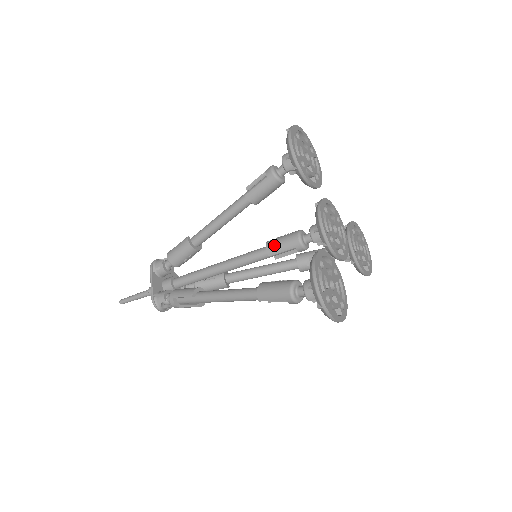
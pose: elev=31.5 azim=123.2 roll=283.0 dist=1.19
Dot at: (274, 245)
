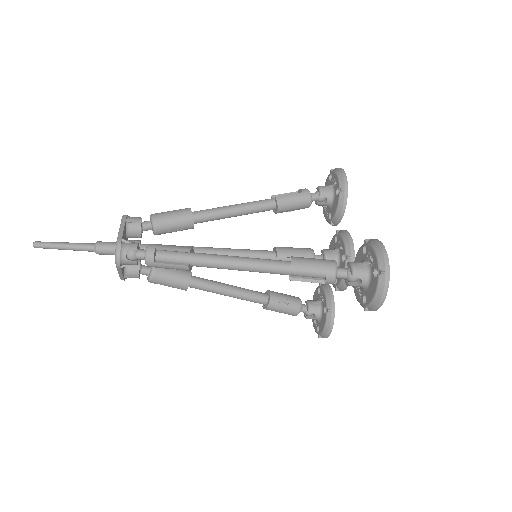
Dot at: (286, 249)
